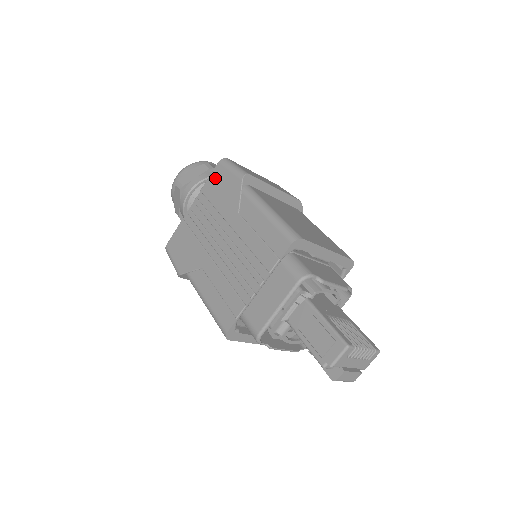
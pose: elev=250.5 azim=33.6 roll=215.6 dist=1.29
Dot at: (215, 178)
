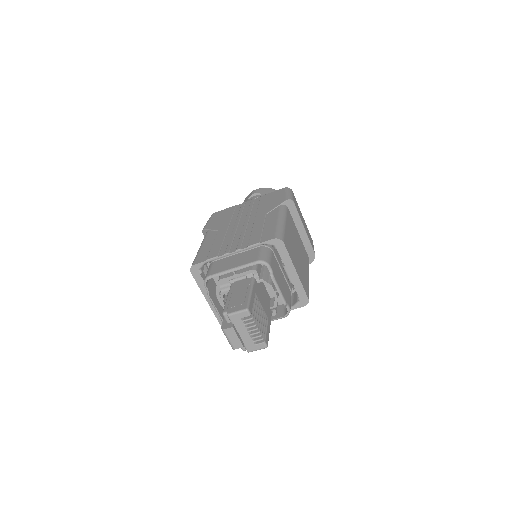
Dot at: (274, 194)
